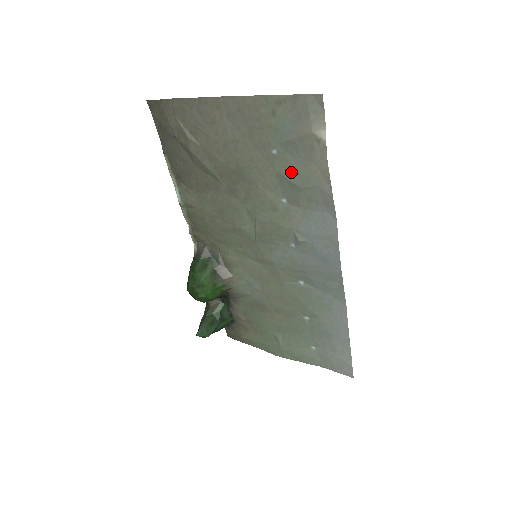
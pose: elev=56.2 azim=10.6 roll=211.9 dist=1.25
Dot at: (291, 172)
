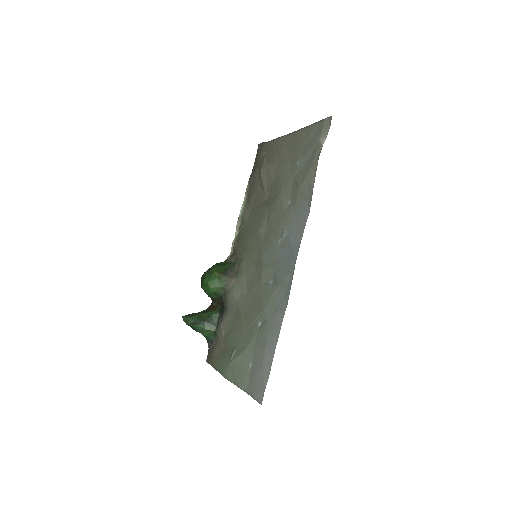
Dot at: (300, 176)
